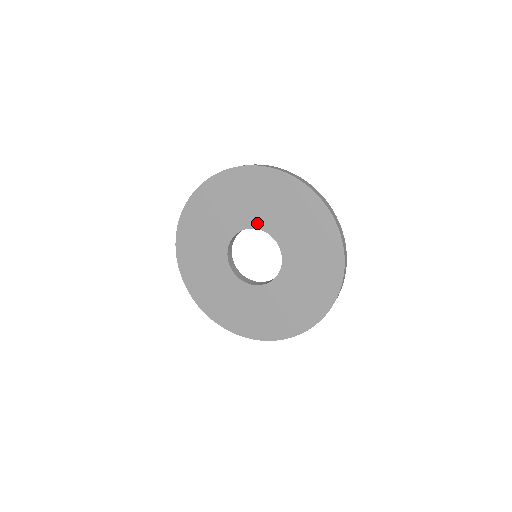
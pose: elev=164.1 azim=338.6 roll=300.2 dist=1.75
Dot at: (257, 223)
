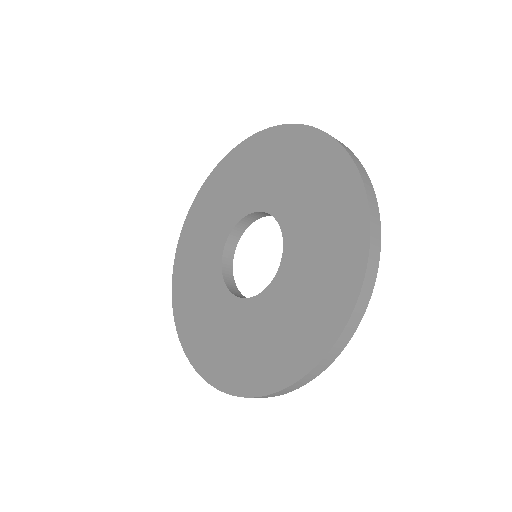
Dot at: (285, 218)
